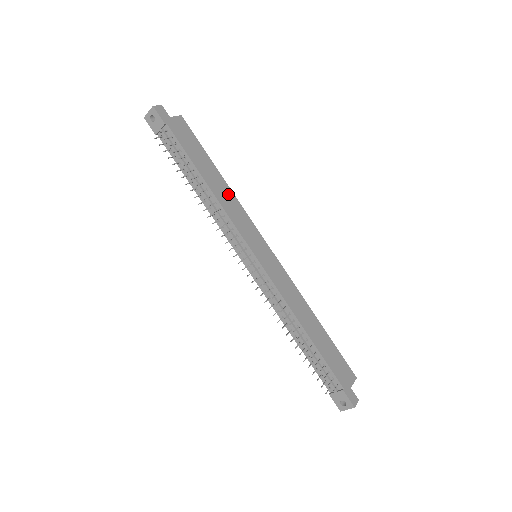
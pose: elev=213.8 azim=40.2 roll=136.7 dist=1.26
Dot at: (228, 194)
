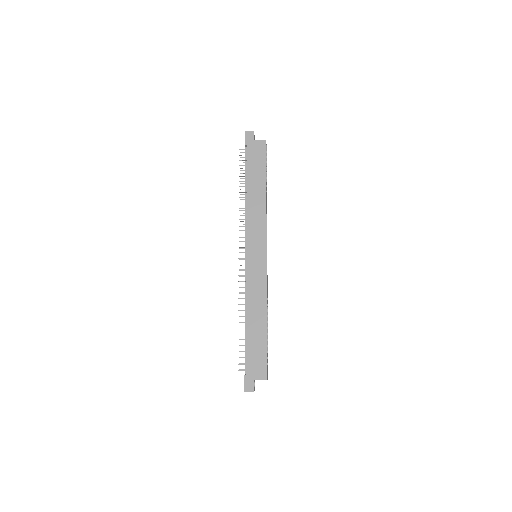
Dot at: (260, 206)
